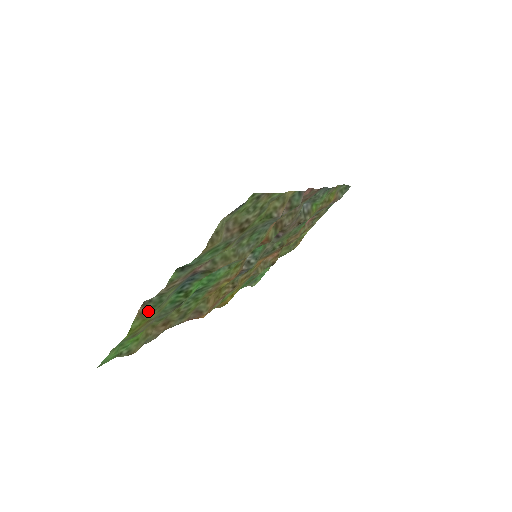
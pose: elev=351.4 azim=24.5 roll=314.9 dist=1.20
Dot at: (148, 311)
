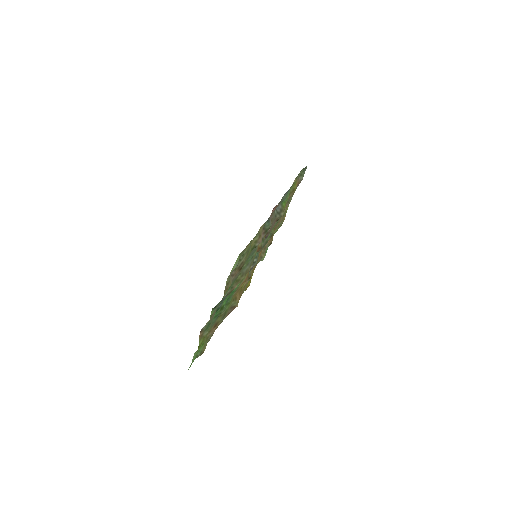
Dot at: (204, 332)
